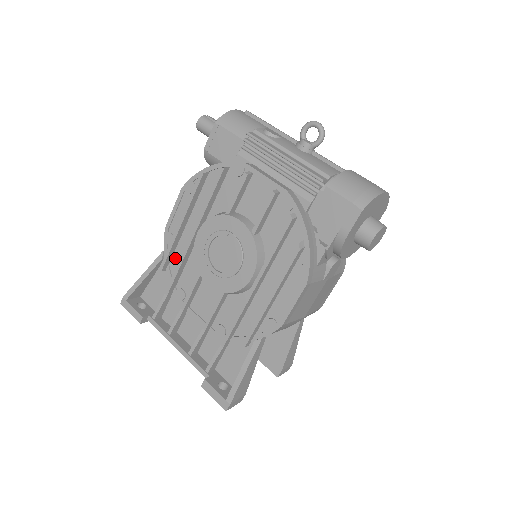
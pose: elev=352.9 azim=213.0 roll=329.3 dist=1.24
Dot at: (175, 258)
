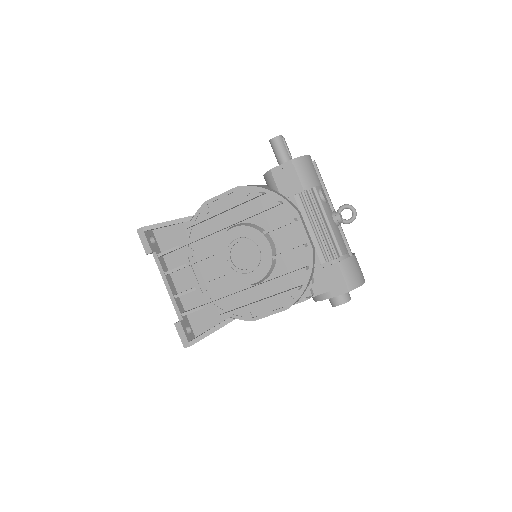
Dot at: (201, 226)
